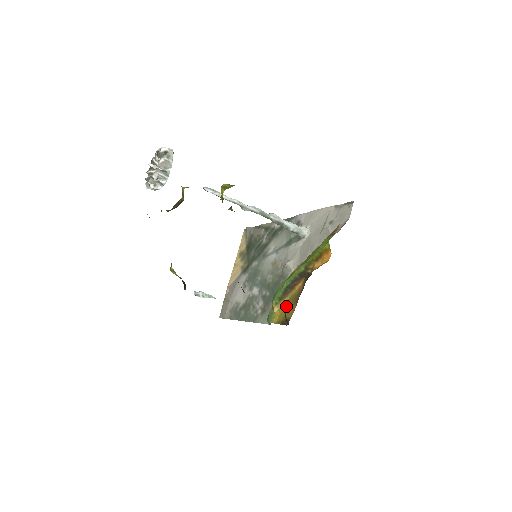
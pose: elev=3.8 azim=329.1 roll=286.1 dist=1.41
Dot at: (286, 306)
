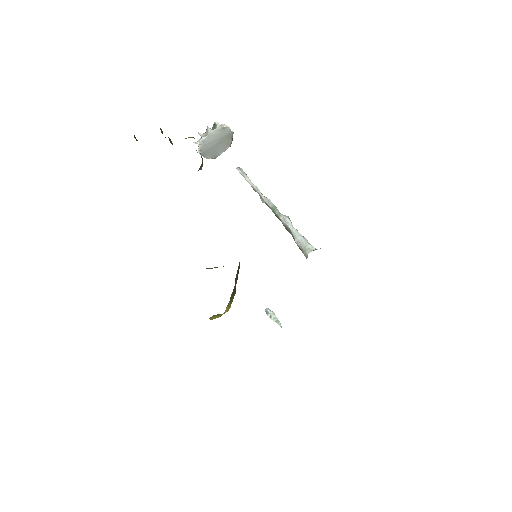
Dot at: occluded
